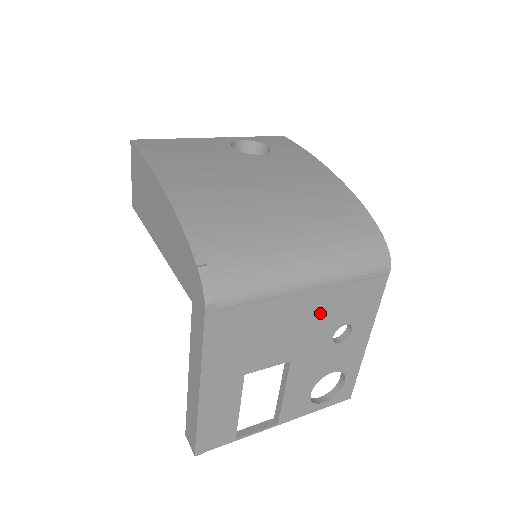
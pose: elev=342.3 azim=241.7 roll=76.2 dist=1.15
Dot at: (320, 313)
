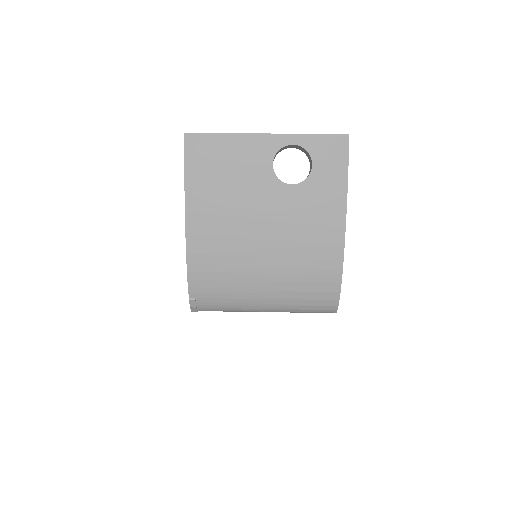
Dot at: occluded
